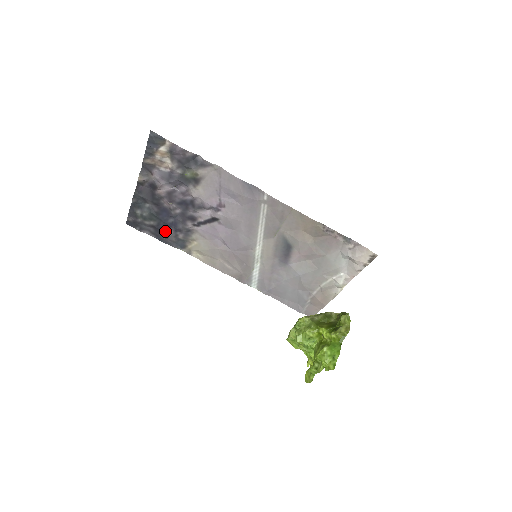
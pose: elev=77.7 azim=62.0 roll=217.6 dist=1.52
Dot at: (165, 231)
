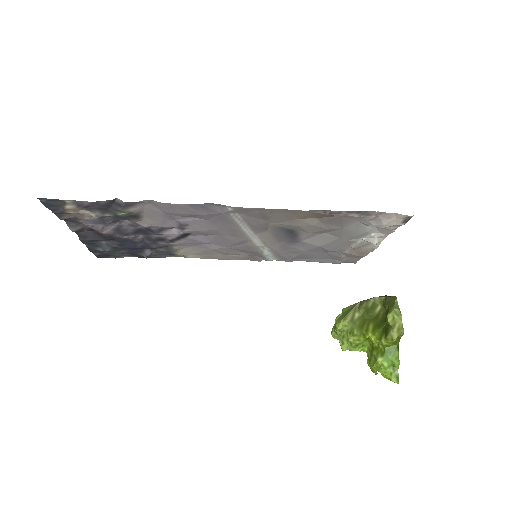
Dot at: (142, 252)
